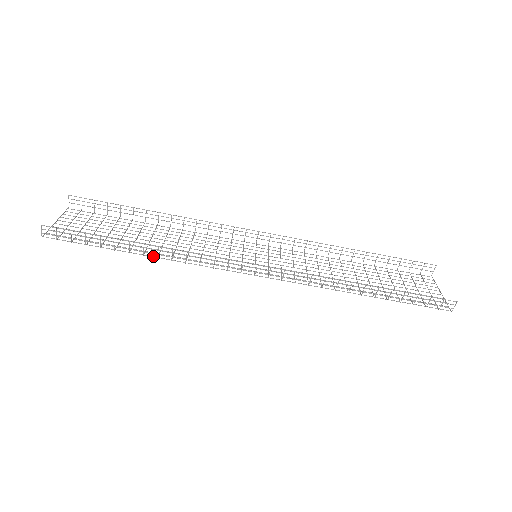
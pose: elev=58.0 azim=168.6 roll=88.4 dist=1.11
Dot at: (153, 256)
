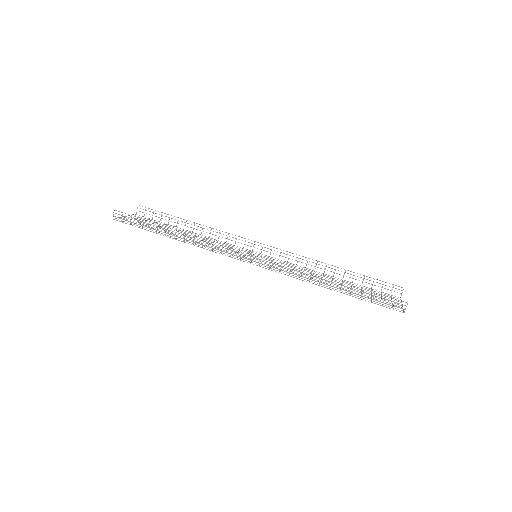
Dot at: (181, 241)
